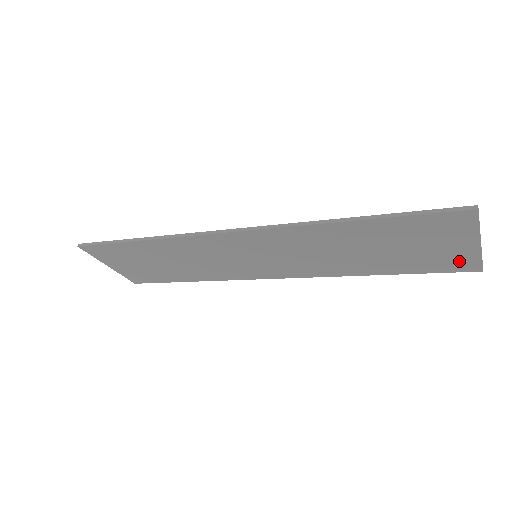
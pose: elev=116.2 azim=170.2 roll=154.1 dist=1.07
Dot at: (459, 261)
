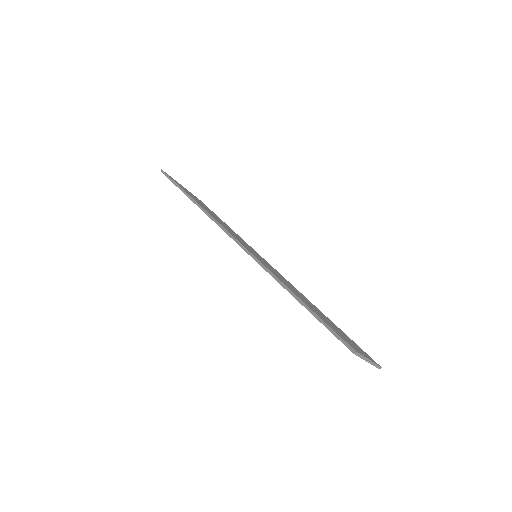
Dot at: occluded
